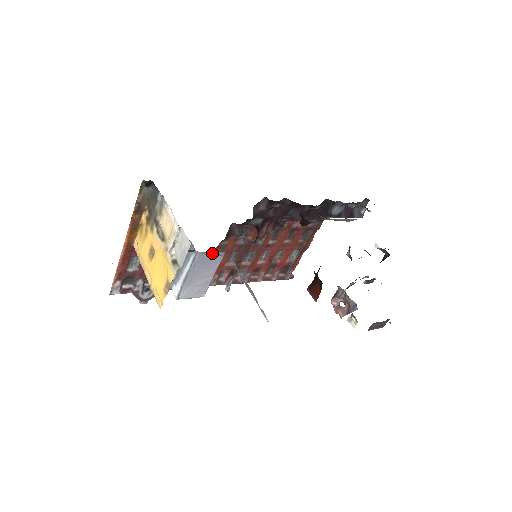
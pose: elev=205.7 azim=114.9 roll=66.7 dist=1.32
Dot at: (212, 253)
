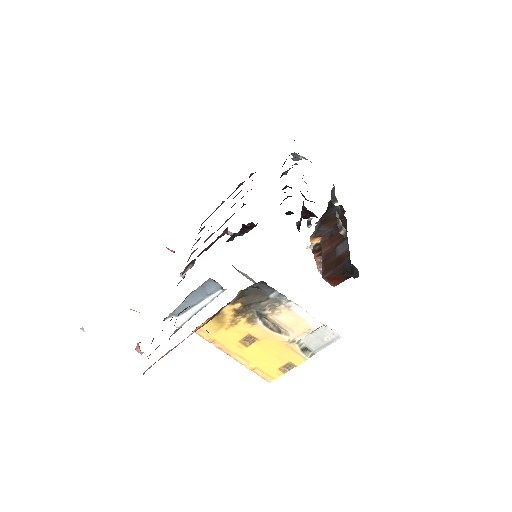
Dot at: occluded
